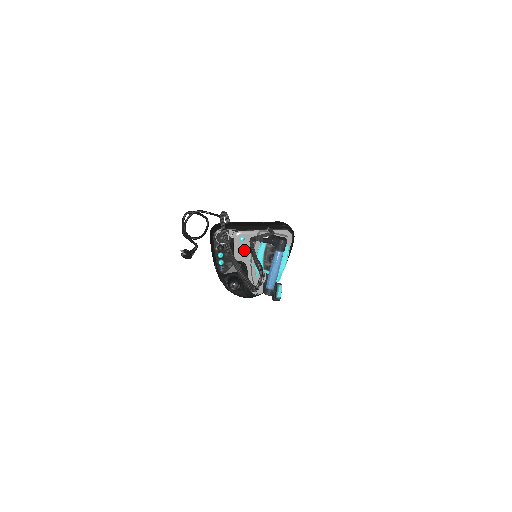
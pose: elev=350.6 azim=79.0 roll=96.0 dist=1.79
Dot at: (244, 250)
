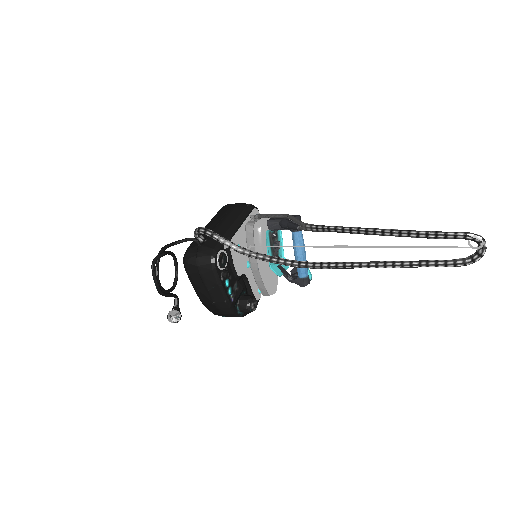
Dot at: (241, 259)
